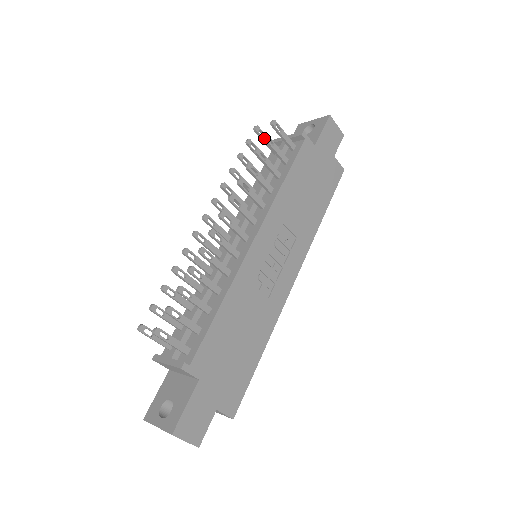
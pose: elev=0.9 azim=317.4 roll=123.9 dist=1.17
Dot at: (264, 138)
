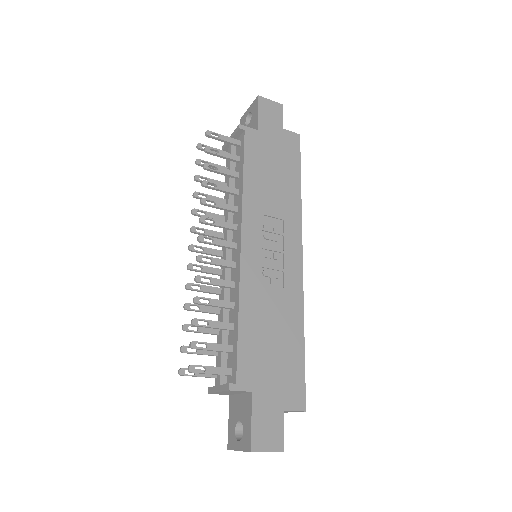
Dot at: (206, 151)
